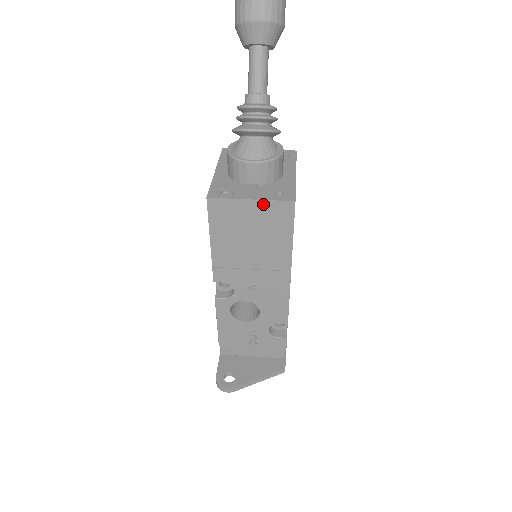
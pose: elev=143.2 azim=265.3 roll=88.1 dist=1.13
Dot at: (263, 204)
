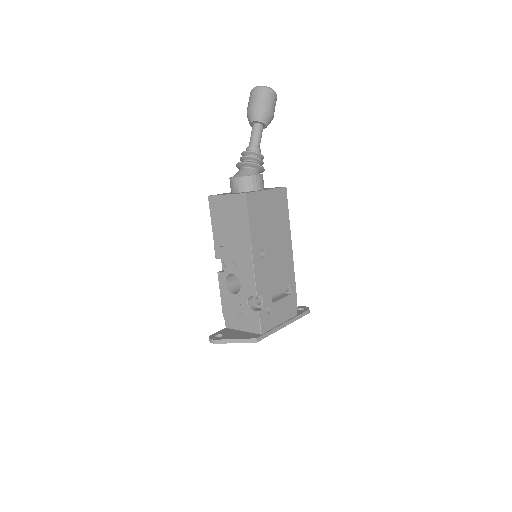
Dot at: (232, 197)
